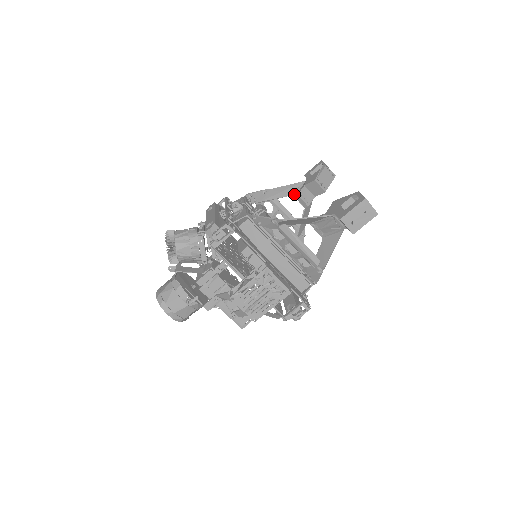
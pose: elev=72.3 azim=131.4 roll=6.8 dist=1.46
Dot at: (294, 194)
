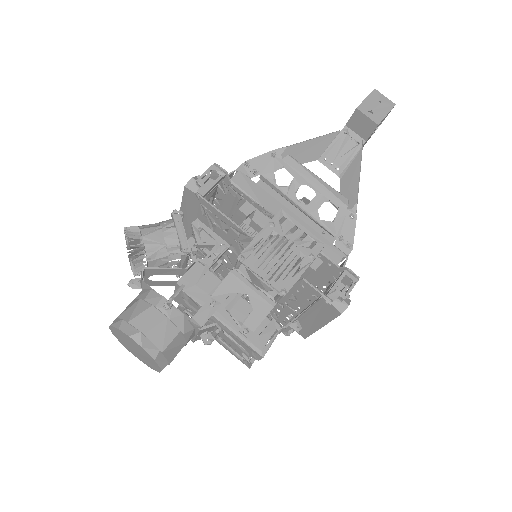
Dot at: occluded
